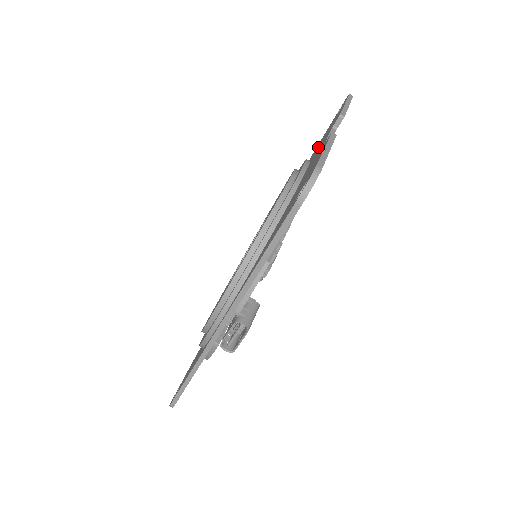
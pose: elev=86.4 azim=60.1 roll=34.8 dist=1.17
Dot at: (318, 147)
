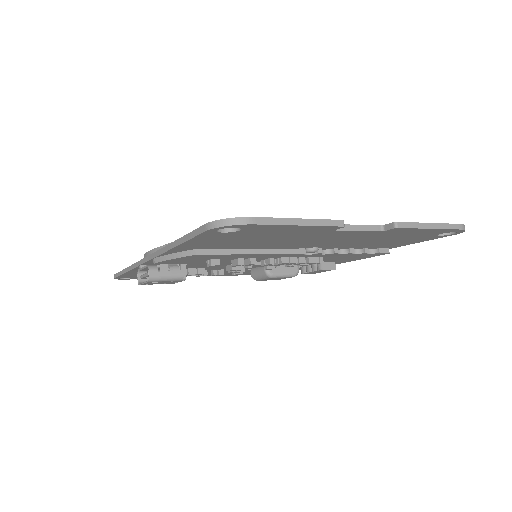
Dot at: occluded
